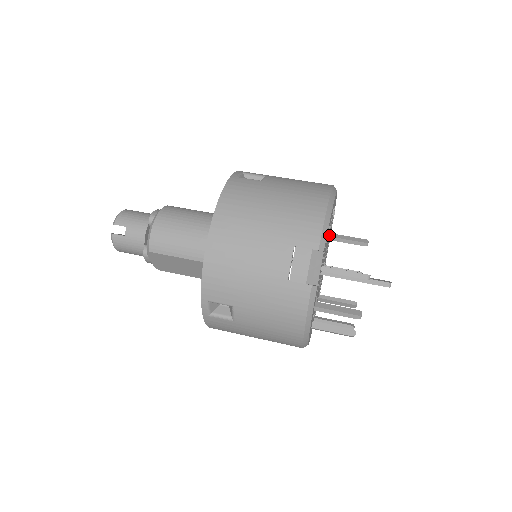
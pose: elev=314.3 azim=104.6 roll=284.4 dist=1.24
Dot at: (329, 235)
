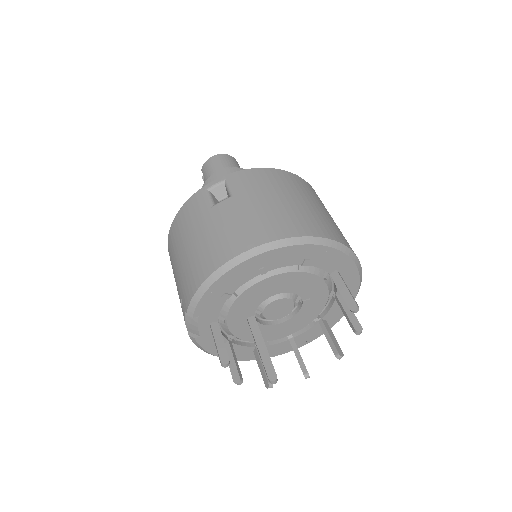
Dot at: (300, 280)
